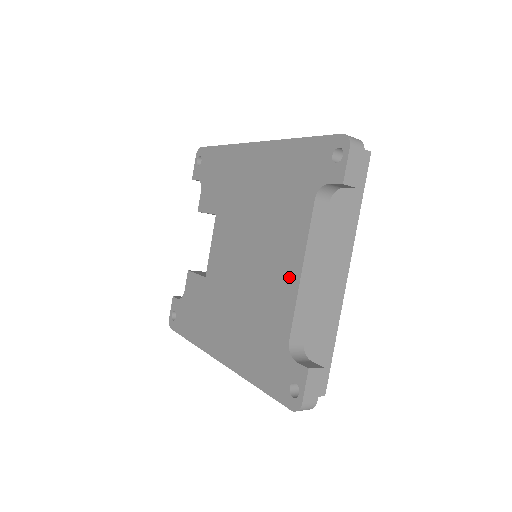
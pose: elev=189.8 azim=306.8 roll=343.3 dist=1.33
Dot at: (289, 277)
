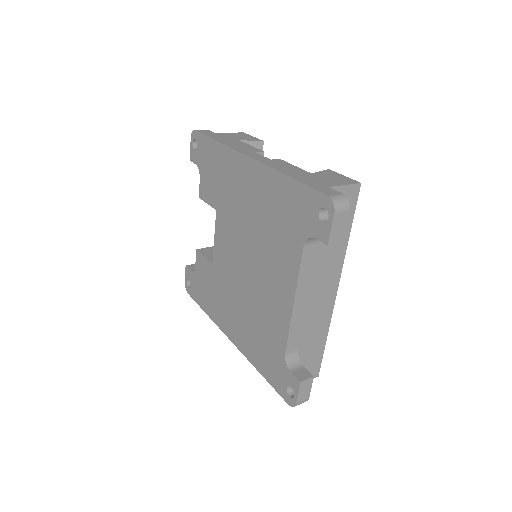
Dot at: (283, 303)
